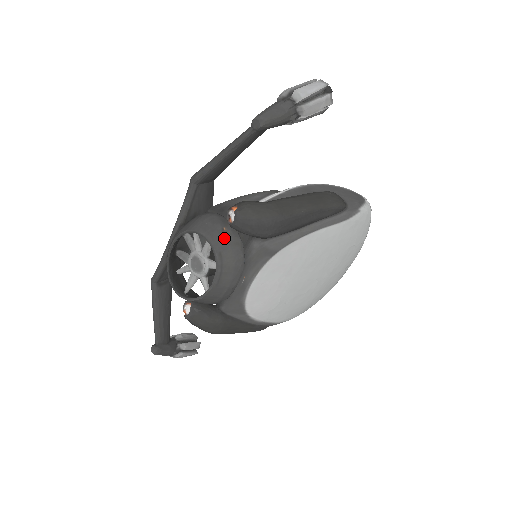
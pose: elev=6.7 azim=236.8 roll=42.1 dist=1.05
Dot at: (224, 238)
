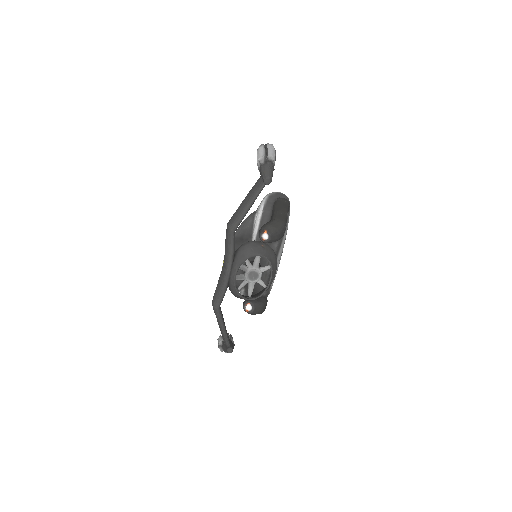
Dot at: (266, 250)
